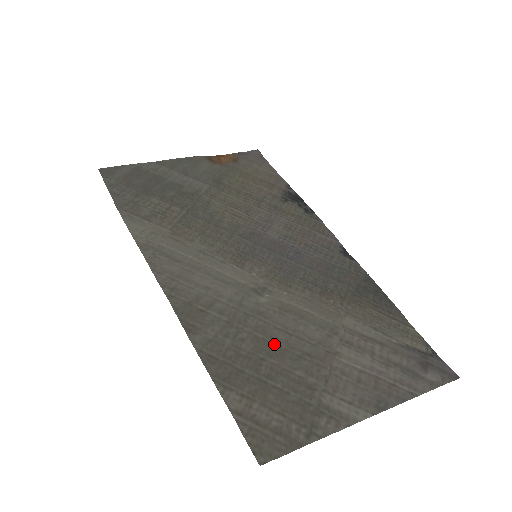
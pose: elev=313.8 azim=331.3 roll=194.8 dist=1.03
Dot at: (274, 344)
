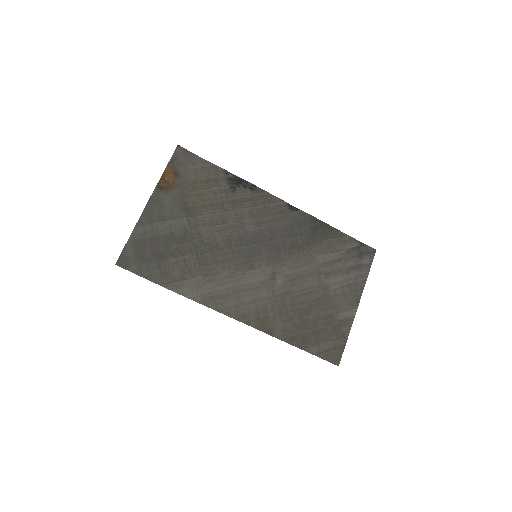
Dot at: (304, 307)
